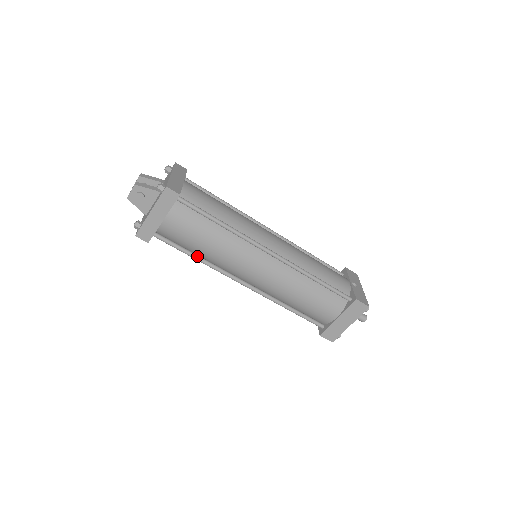
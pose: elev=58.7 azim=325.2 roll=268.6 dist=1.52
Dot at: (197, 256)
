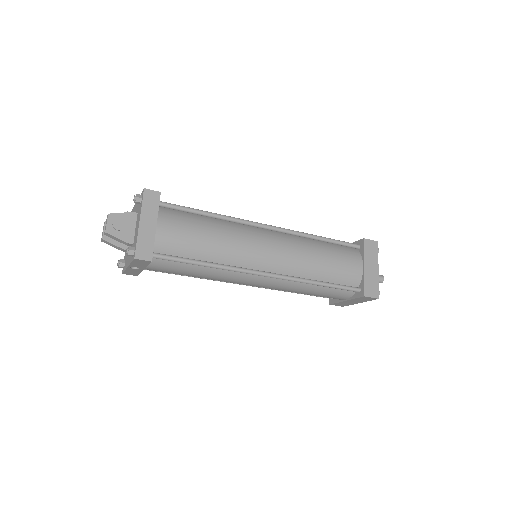
Dot at: (206, 262)
